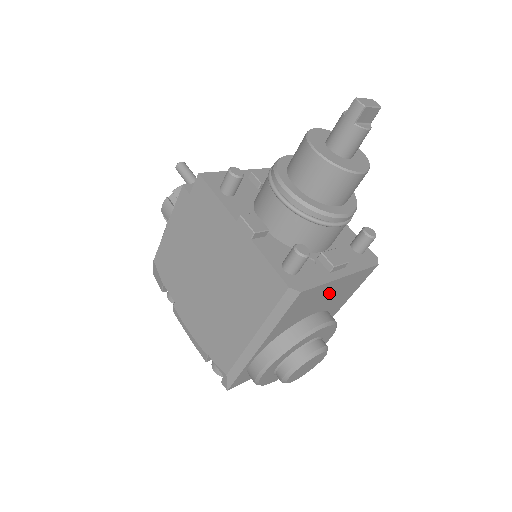
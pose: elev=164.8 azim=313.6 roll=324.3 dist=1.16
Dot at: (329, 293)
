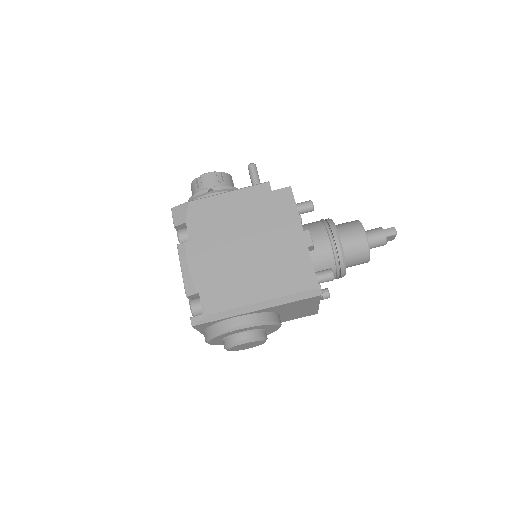
Dot at: (303, 309)
